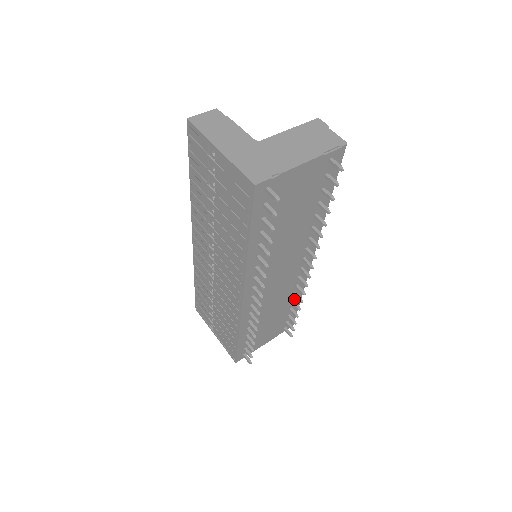
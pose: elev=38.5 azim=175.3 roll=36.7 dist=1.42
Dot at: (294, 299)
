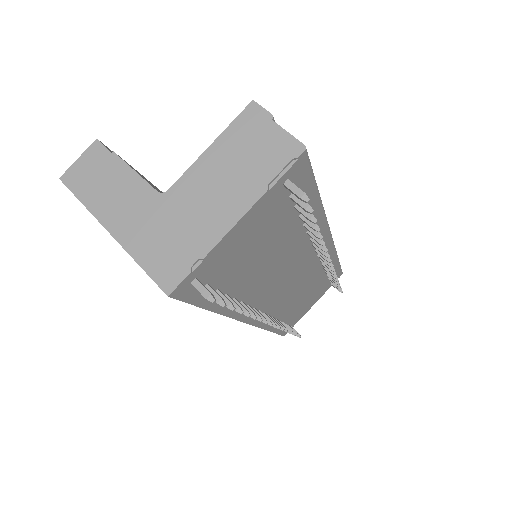
Dot at: occluded
